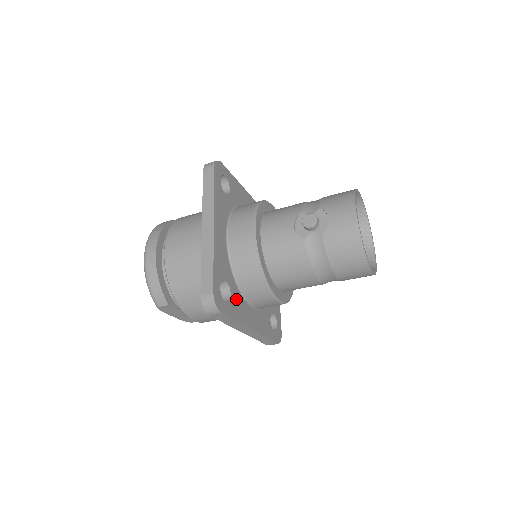
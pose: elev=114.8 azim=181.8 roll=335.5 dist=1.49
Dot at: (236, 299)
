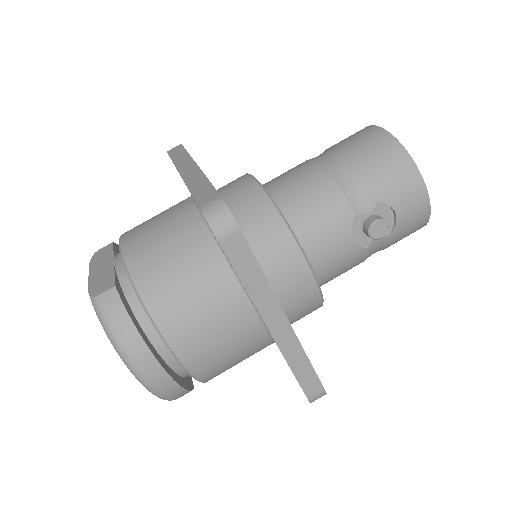
Dot at: occluded
